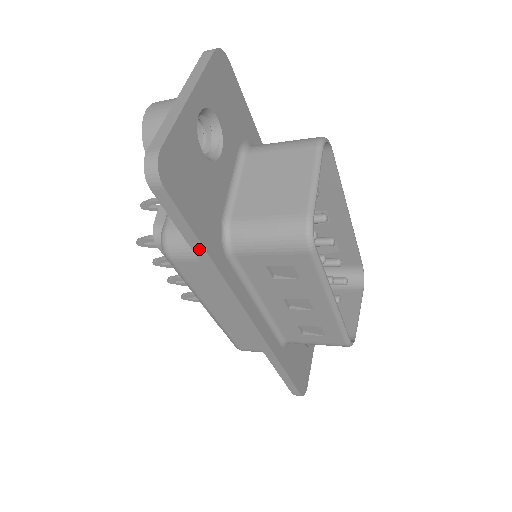
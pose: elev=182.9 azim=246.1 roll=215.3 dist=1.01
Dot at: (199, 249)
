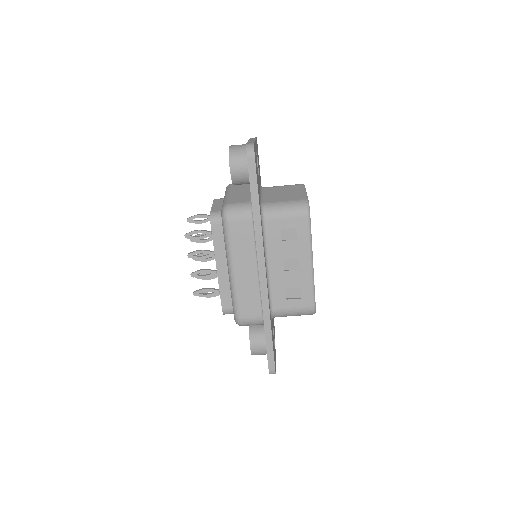
Dot at: (256, 201)
